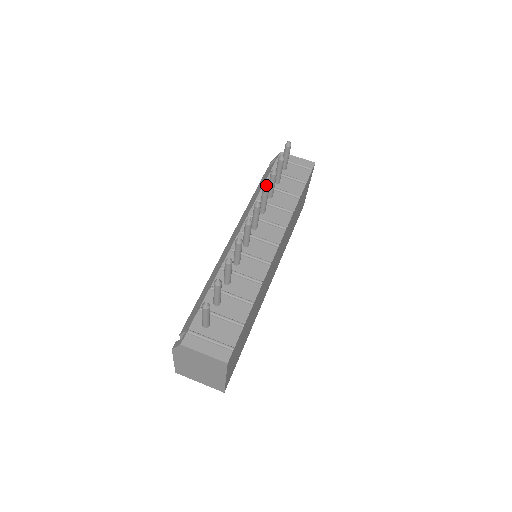
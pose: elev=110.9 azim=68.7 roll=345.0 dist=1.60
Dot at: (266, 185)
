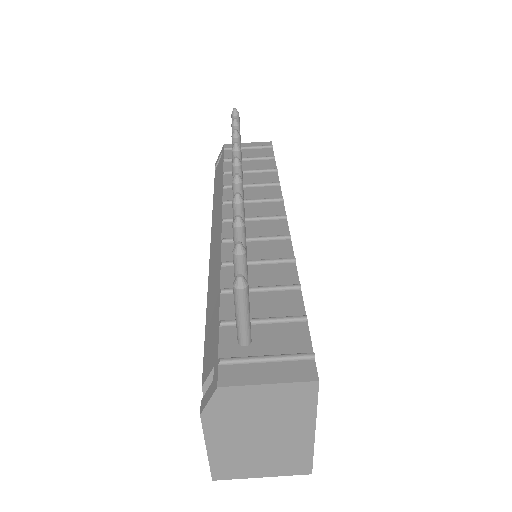
Dot at: (235, 143)
